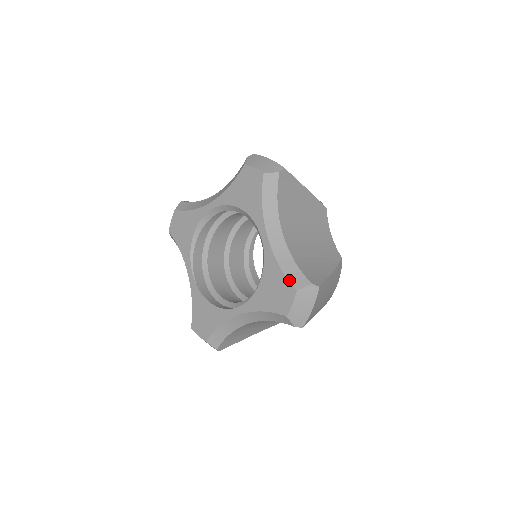
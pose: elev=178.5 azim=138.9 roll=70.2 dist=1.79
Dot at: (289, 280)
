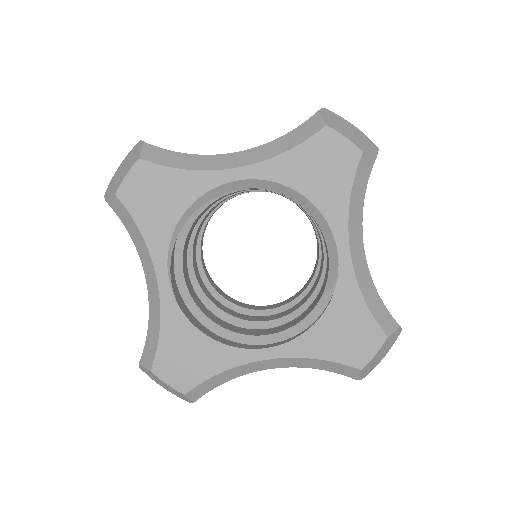
Dot at: (377, 321)
